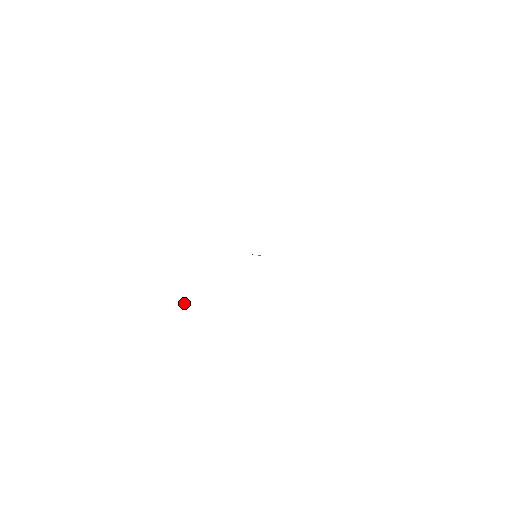
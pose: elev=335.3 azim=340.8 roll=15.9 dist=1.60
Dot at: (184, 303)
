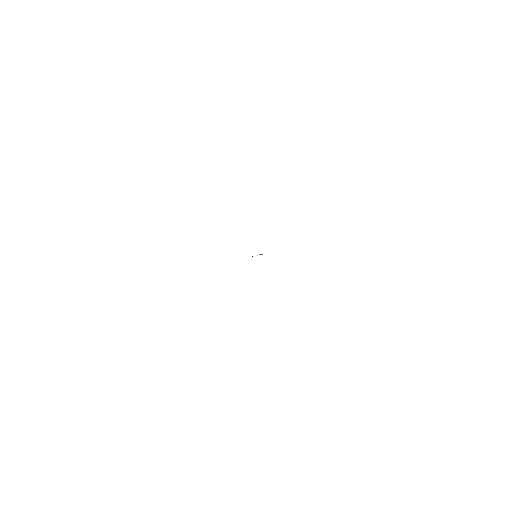
Dot at: (245, 269)
